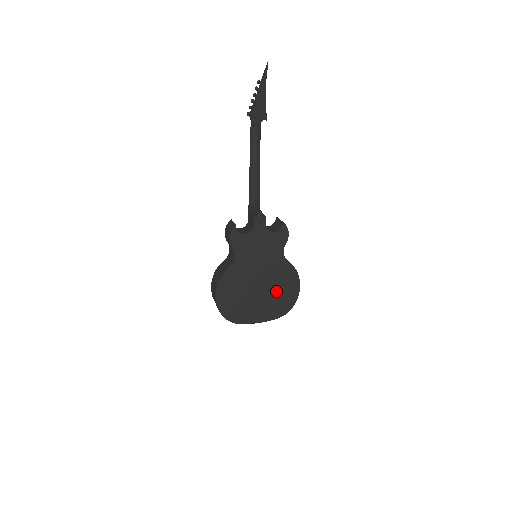
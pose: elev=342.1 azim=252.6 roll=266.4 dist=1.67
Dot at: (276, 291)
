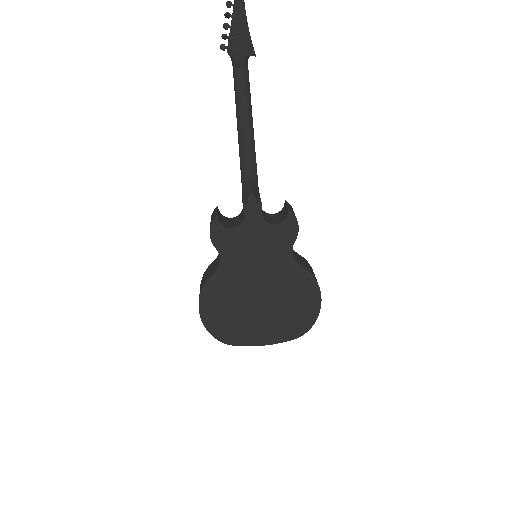
Dot at: (286, 305)
